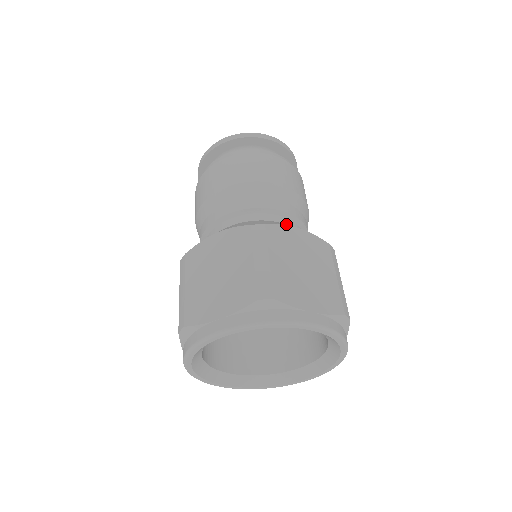
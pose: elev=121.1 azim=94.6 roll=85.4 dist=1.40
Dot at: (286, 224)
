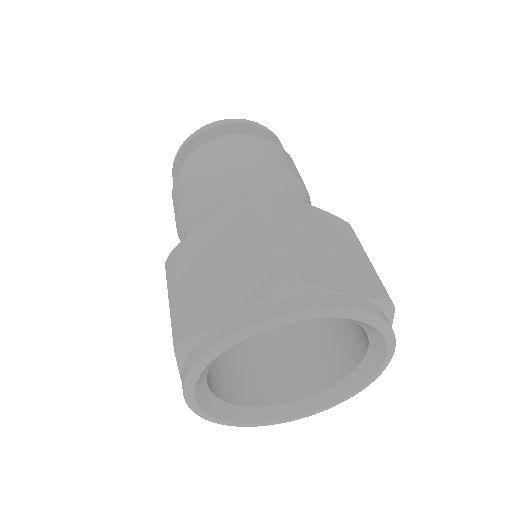
Dot at: occluded
